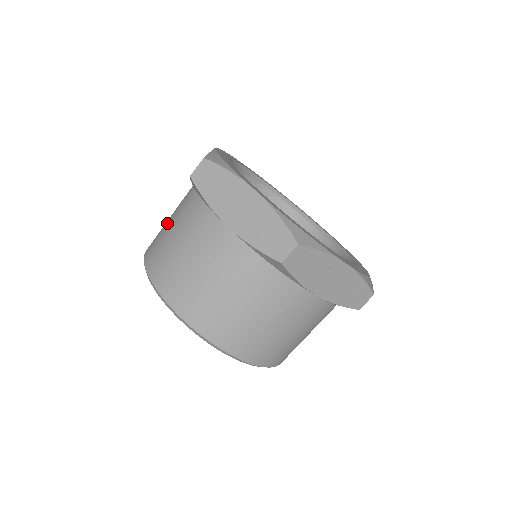
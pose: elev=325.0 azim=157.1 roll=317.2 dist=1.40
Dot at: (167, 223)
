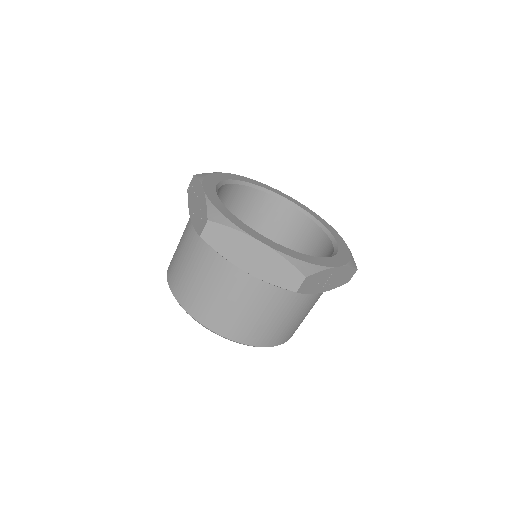
Dot at: (182, 261)
